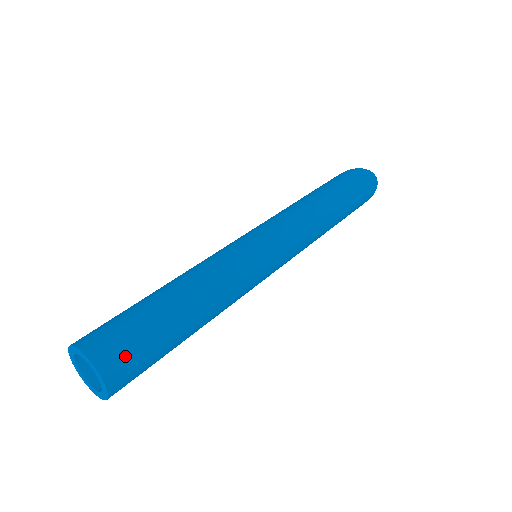
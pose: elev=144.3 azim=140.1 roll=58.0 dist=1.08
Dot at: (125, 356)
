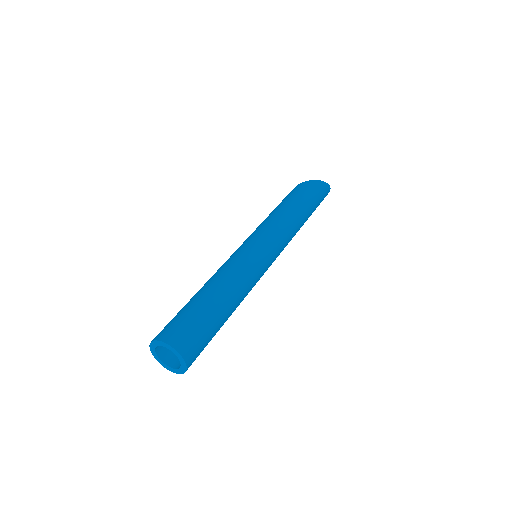
Dot at: occluded
